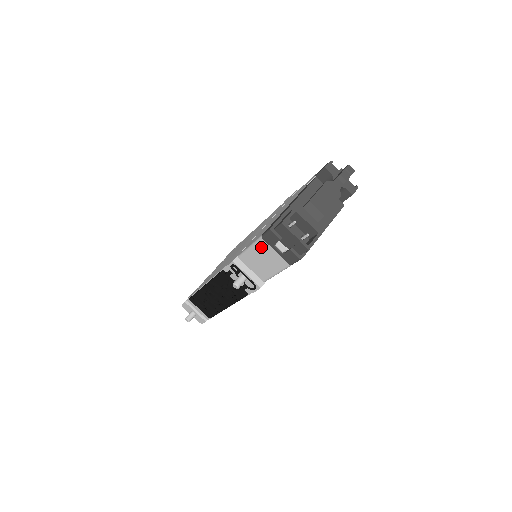
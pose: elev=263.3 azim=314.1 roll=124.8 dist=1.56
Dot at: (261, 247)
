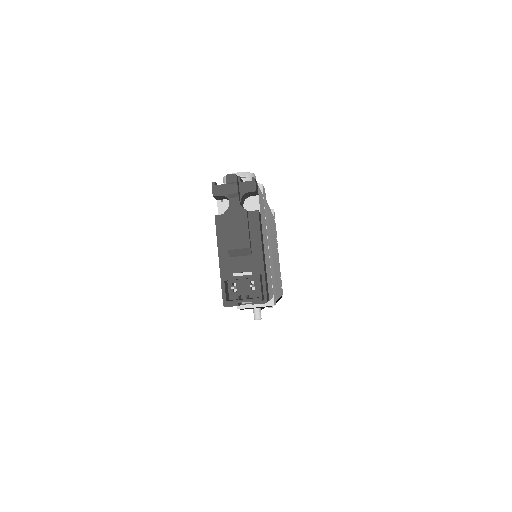
Dot at: occluded
